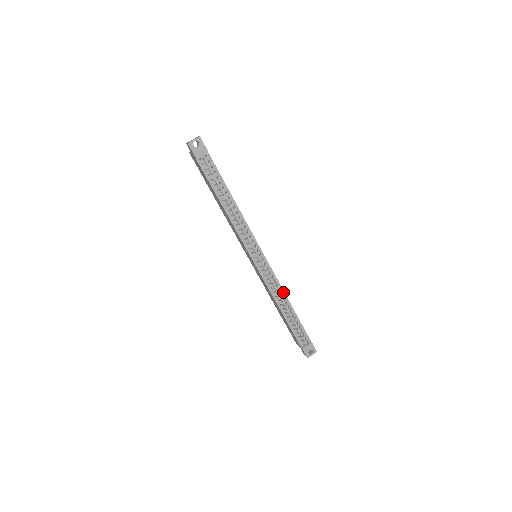
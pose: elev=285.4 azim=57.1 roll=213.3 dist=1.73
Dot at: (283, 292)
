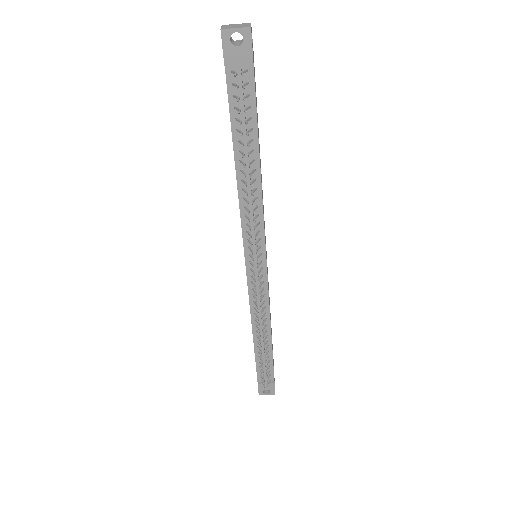
Dot at: (269, 318)
